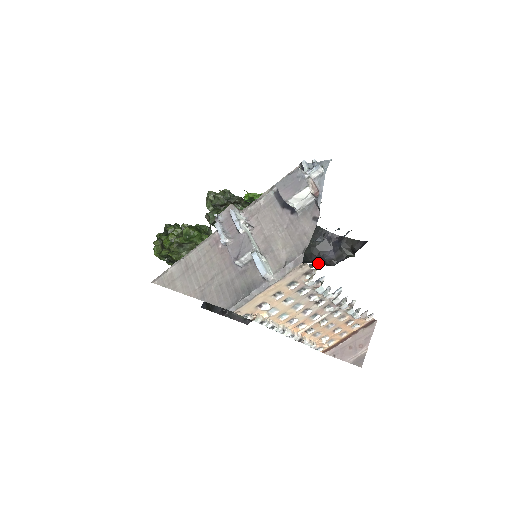
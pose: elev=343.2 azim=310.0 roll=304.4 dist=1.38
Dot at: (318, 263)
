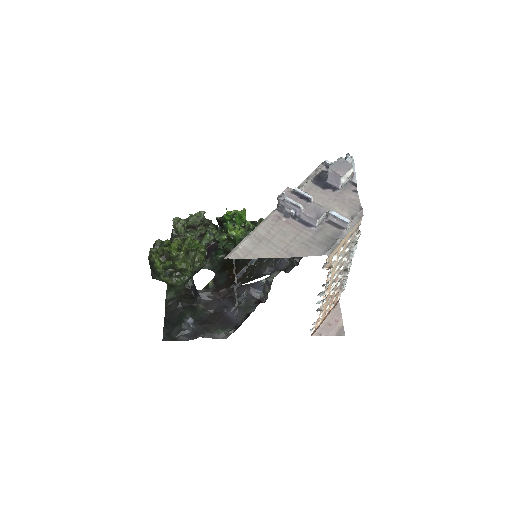
Dot at: (282, 269)
